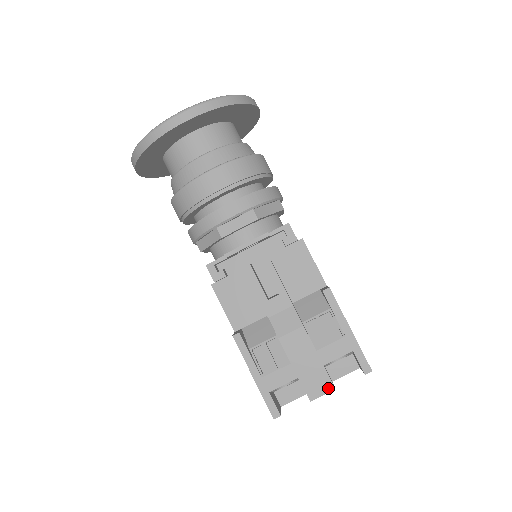
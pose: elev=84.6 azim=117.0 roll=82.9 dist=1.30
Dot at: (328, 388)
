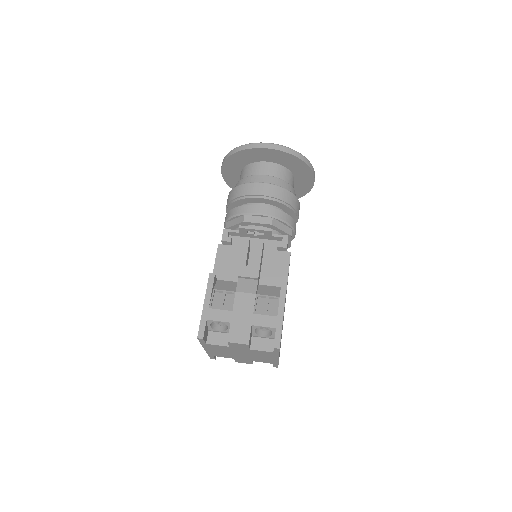
Dot at: (245, 341)
